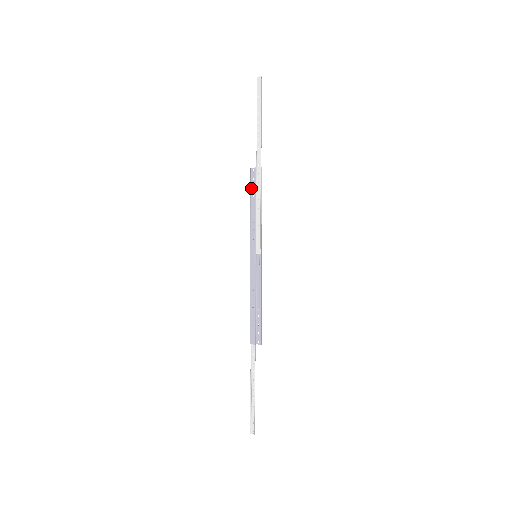
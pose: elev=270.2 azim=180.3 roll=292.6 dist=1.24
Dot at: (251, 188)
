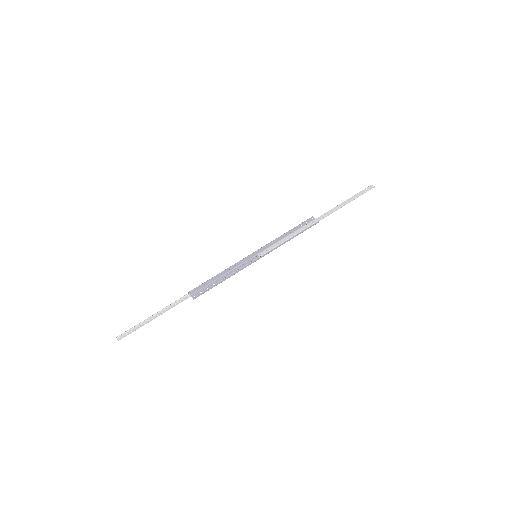
Dot at: (300, 225)
